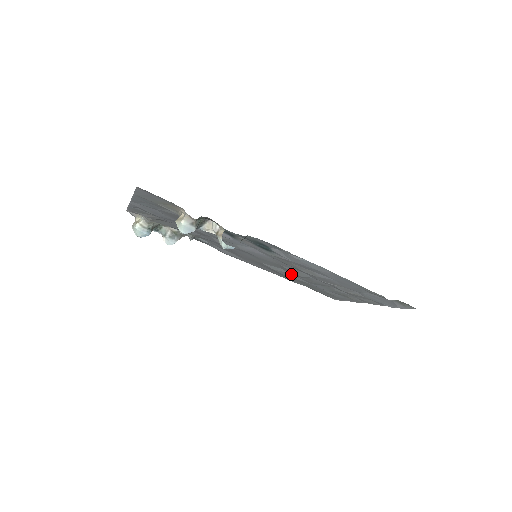
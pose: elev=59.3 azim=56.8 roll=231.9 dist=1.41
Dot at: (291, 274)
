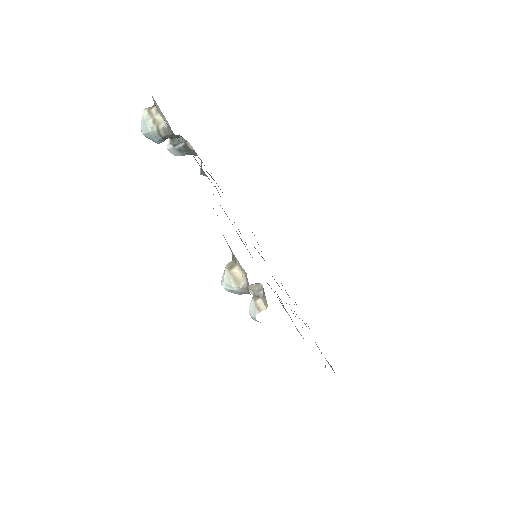
Dot at: occluded
